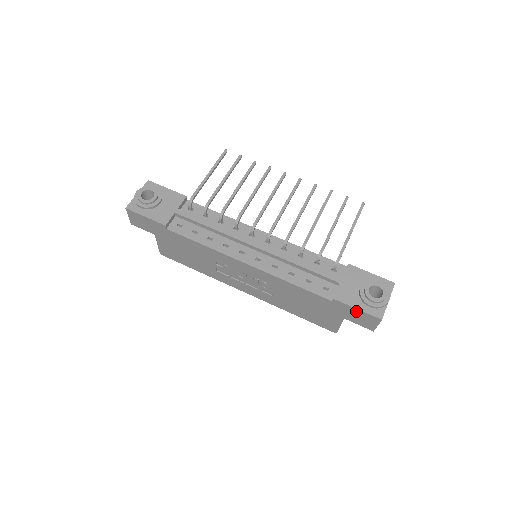
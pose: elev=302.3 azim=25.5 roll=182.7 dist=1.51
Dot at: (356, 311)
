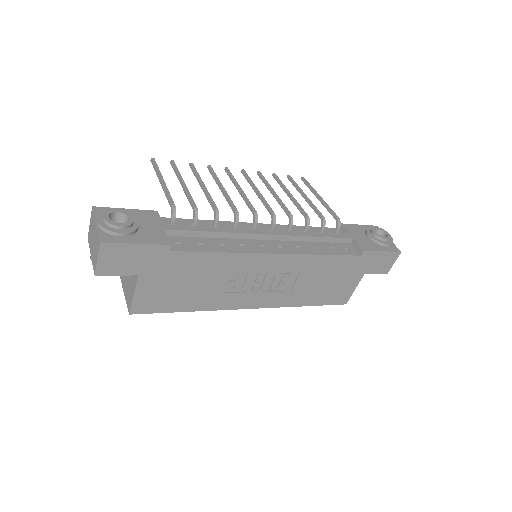
Dot at: (381, 255)
